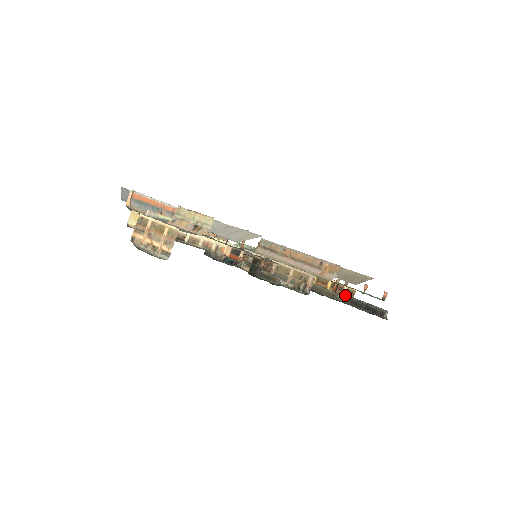
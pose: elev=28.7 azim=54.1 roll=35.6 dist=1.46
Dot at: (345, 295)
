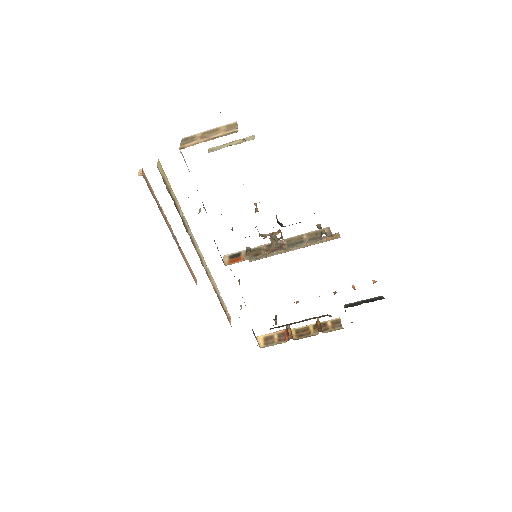
Dot at: (332, 326)
